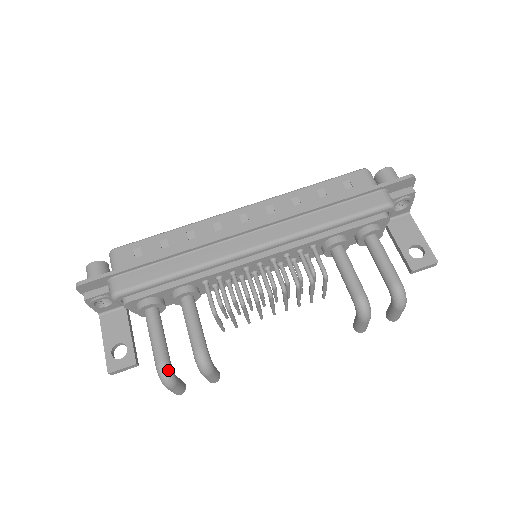
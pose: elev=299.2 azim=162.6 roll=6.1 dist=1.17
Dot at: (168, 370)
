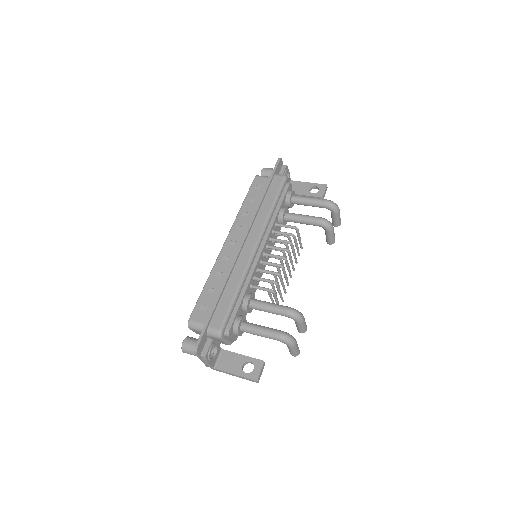
Dot at: (286, 334)
